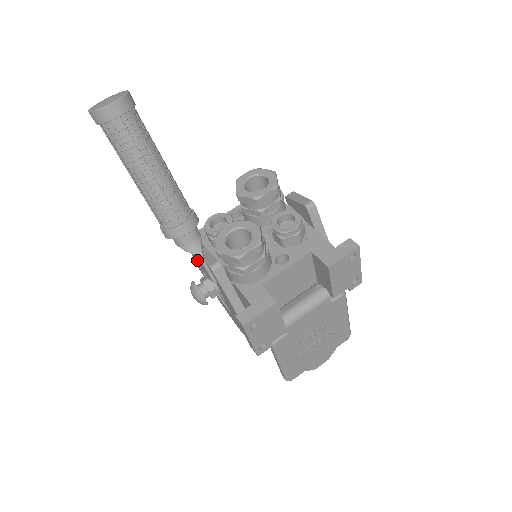
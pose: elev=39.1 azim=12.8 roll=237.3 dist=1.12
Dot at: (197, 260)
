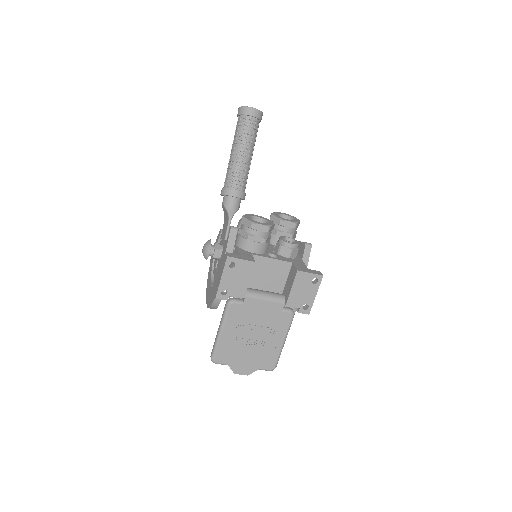
Dot at: (224, 226)
